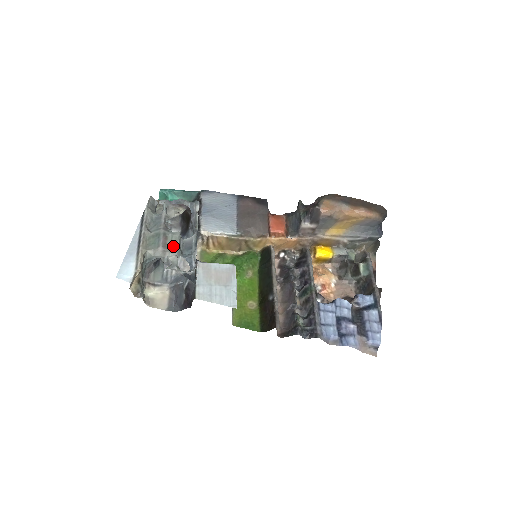
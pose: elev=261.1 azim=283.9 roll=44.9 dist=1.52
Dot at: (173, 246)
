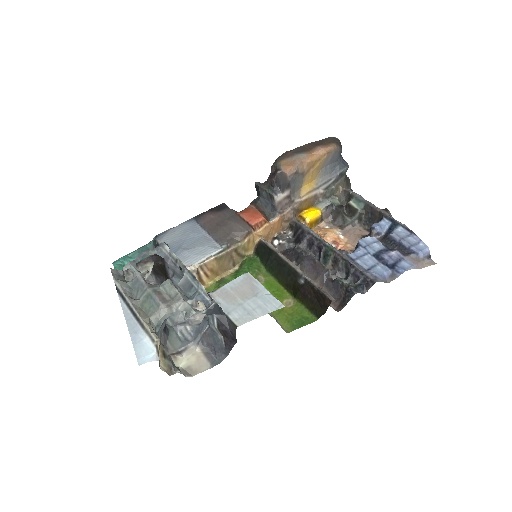
Dot at: (173, 295)
